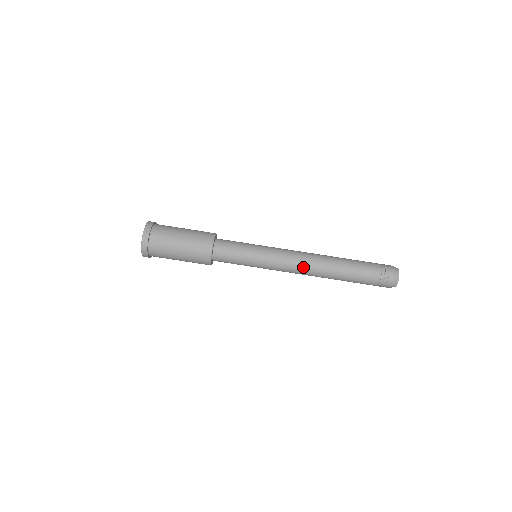
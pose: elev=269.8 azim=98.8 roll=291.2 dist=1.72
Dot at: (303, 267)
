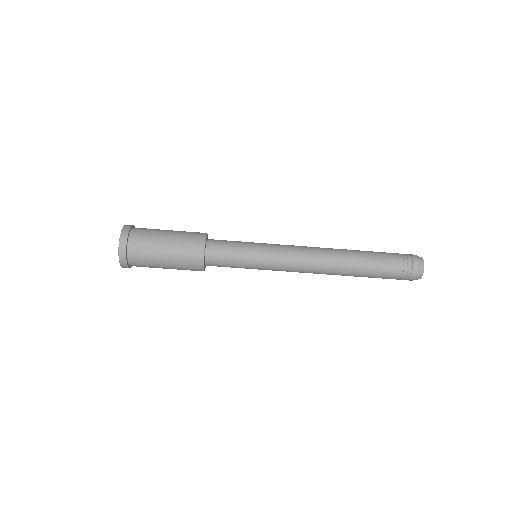
Dot at: (311, 272)
